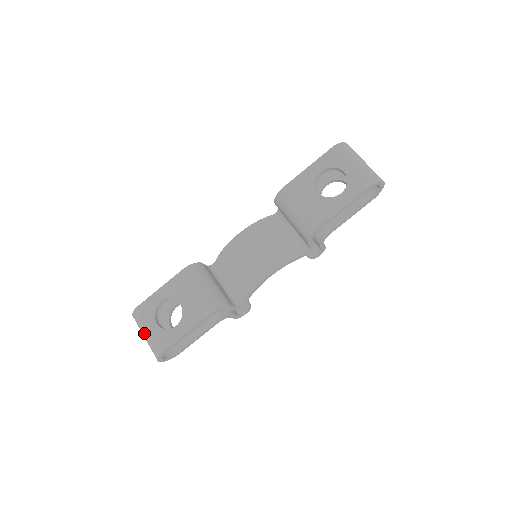
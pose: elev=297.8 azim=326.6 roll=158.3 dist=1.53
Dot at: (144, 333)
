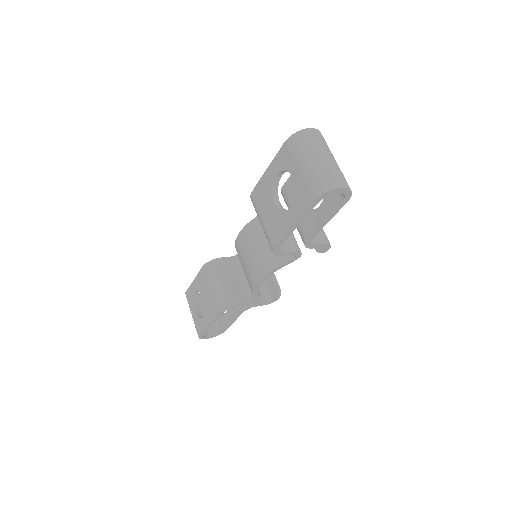
Dot at: occluded
